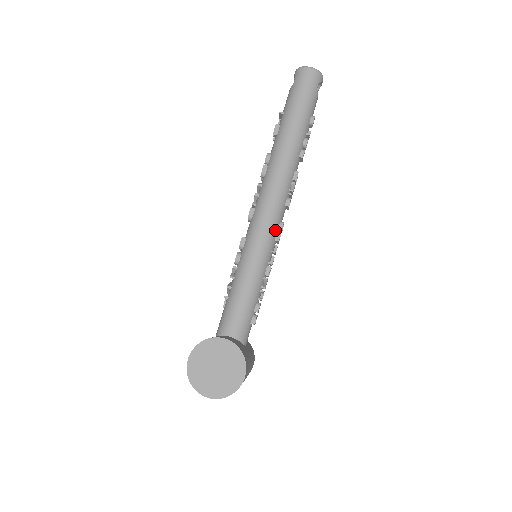
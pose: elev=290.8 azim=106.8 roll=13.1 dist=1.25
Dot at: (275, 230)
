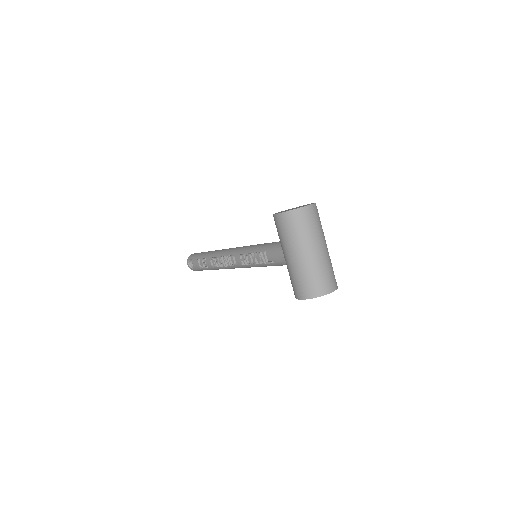
Dot at: occluded
